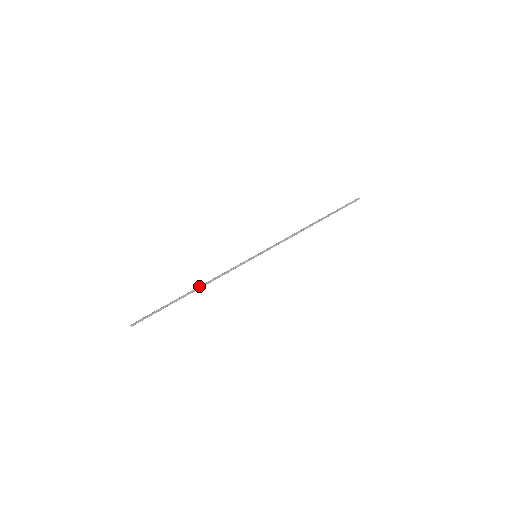
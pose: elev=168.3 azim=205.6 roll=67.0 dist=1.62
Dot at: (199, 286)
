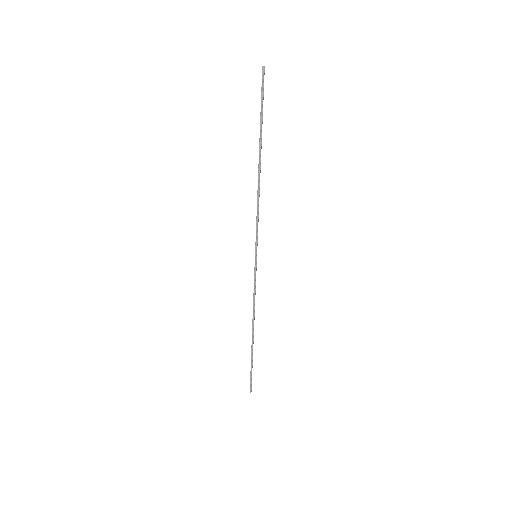
Dot at: (252, 326)
